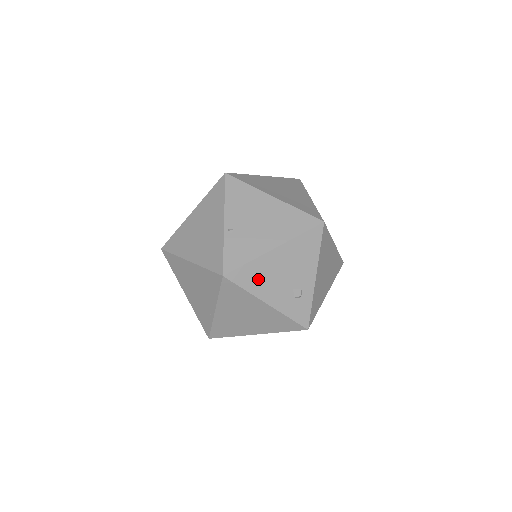
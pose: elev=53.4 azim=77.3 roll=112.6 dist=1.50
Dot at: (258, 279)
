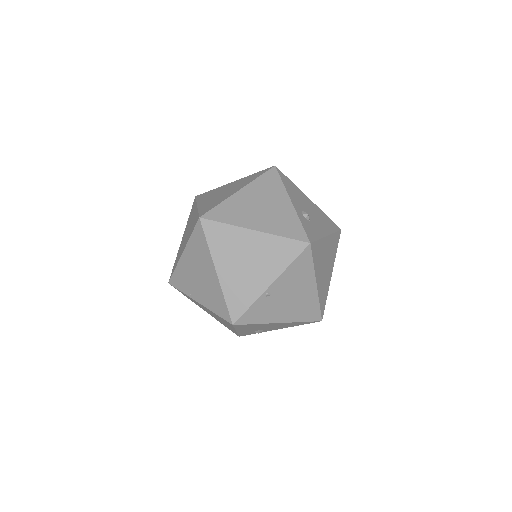
Dot at: (249, 327)
